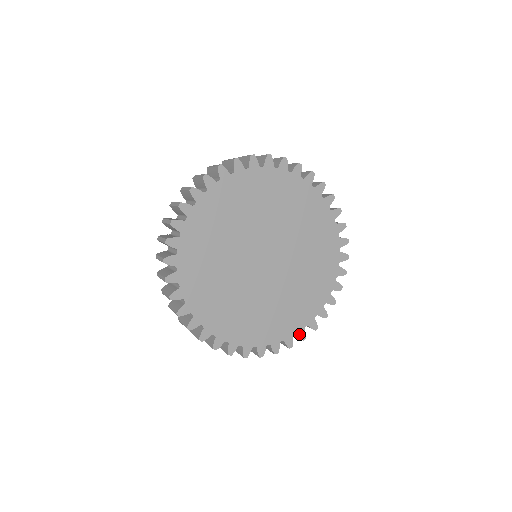
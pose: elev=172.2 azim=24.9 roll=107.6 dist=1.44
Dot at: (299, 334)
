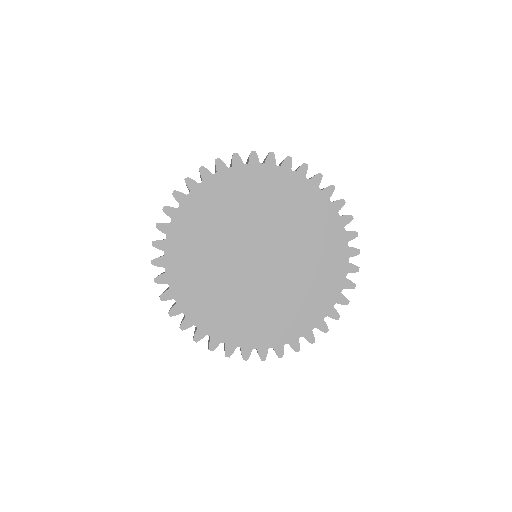
Dot at: (244, 350)
